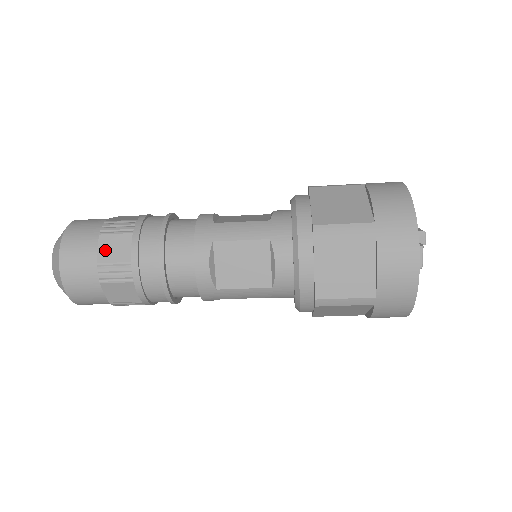
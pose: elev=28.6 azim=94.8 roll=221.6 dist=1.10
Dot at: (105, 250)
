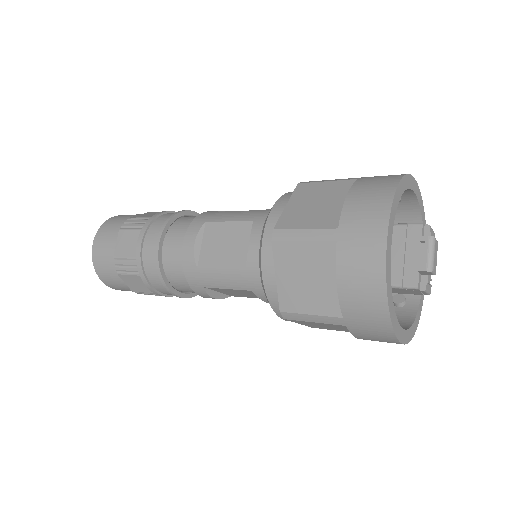
Dot at: (130, 284)
